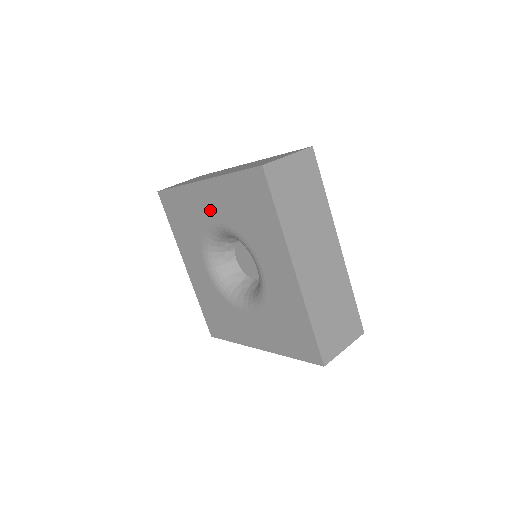
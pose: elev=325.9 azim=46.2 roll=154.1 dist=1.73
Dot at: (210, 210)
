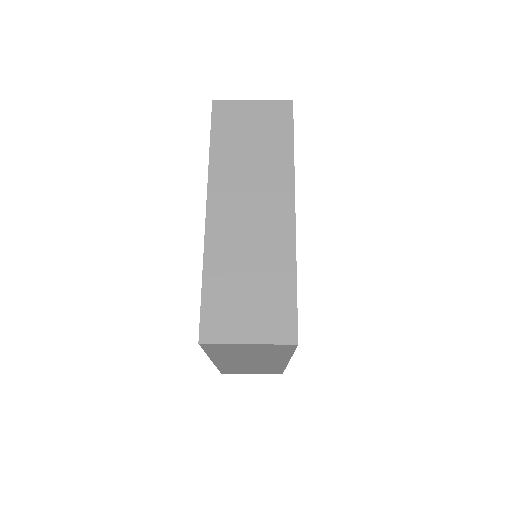
Dot at: occluded
